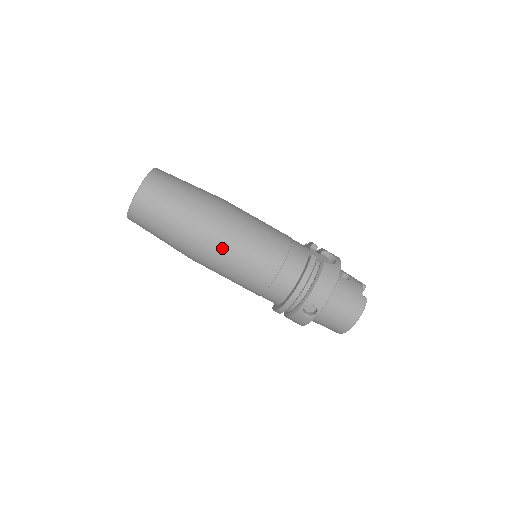
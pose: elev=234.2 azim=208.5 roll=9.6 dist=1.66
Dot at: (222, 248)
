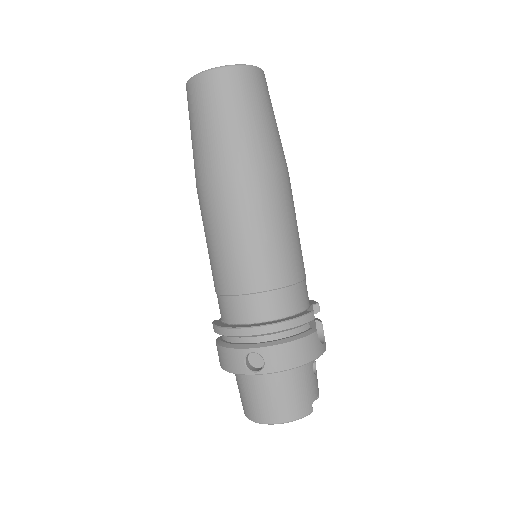
Dot at: (245, 207)
